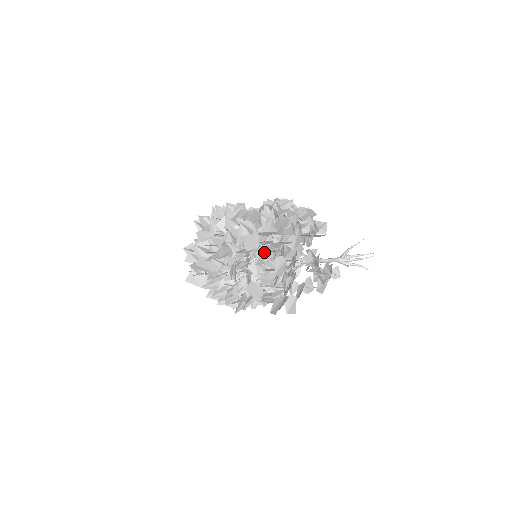
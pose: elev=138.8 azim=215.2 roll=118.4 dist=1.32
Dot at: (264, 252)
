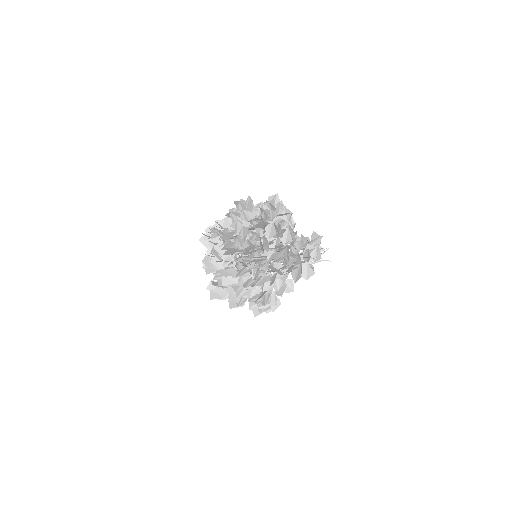
Dot at: (271, 225)
